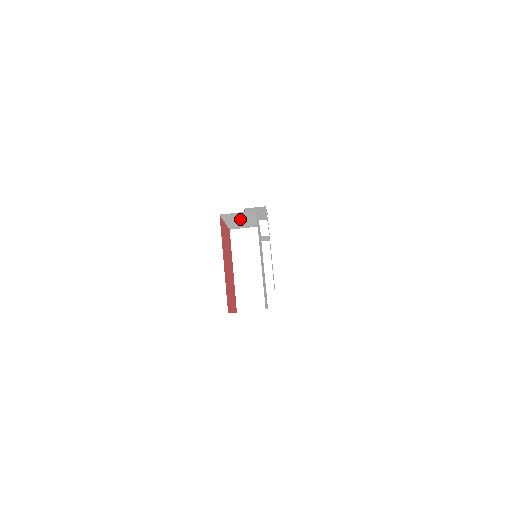
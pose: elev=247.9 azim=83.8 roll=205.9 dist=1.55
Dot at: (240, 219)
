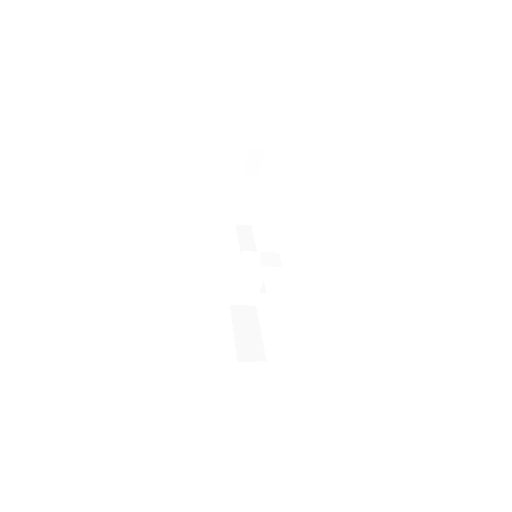
Dot at: occluded
